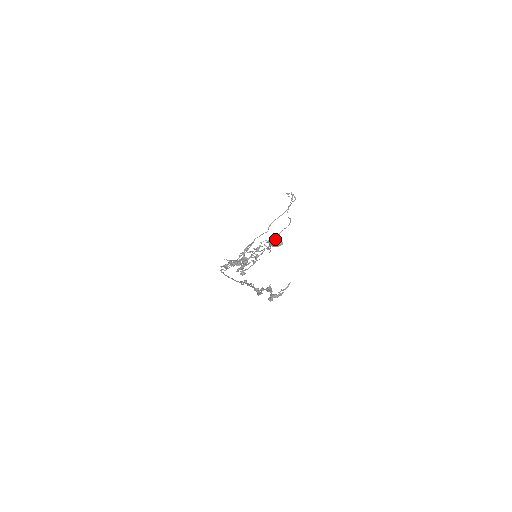
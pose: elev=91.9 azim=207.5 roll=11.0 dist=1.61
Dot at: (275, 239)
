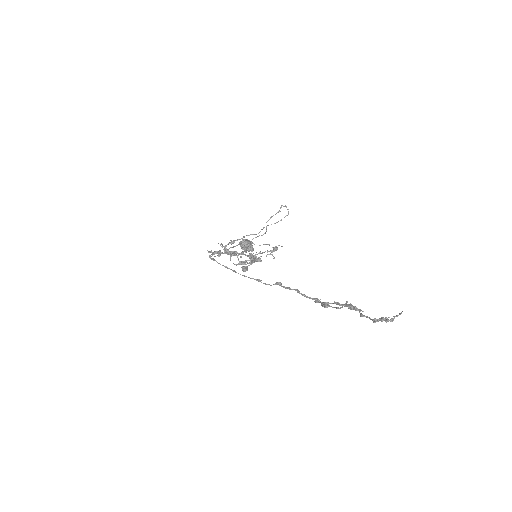
Dot at: (250, 243)
